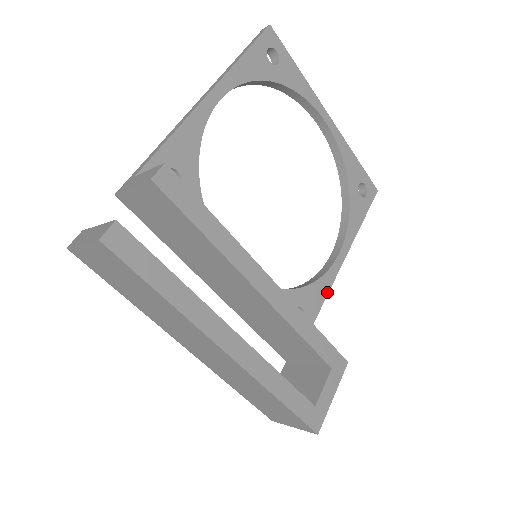
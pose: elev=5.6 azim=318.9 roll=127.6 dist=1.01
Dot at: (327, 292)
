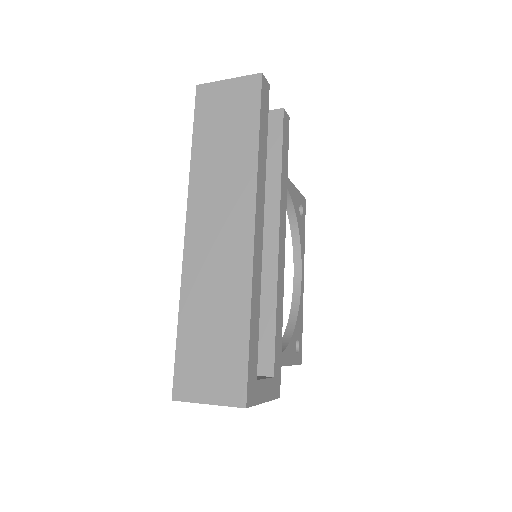
Dot at: occluded
